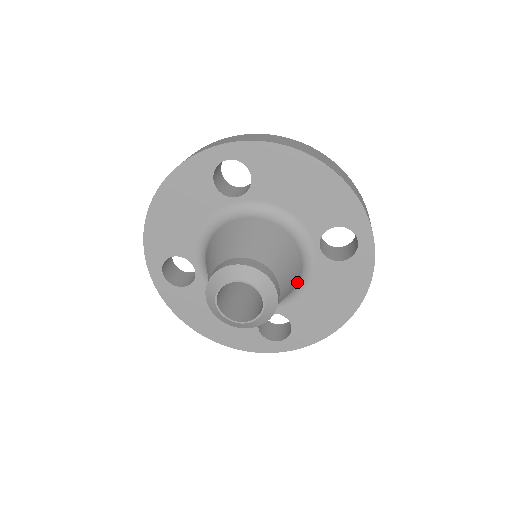
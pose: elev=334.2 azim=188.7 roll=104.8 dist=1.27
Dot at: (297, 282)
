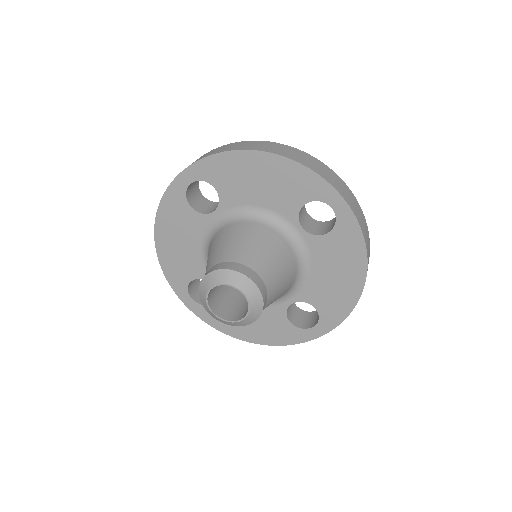
Dot at: (295, 267)
